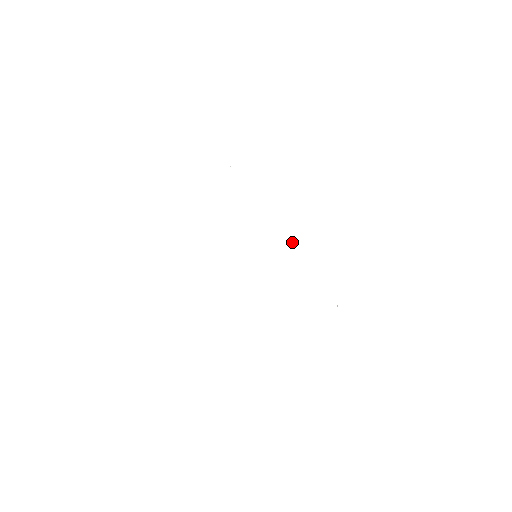
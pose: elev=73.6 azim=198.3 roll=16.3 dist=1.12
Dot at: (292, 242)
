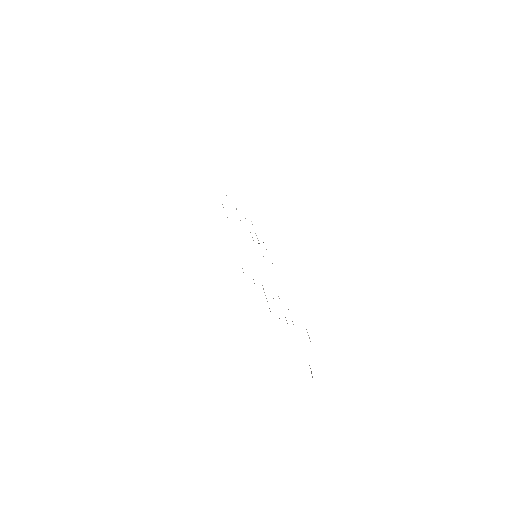
Dot at: (263, 256)
